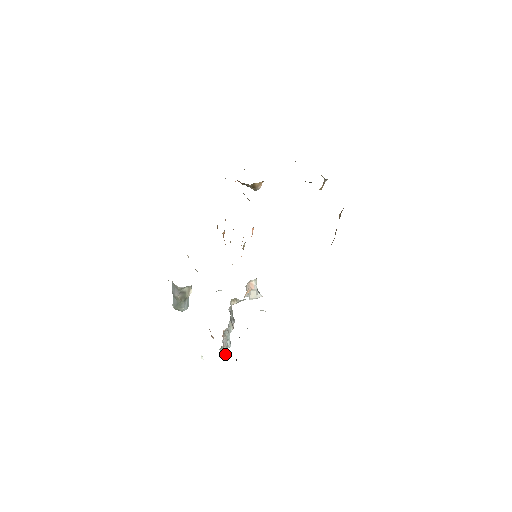
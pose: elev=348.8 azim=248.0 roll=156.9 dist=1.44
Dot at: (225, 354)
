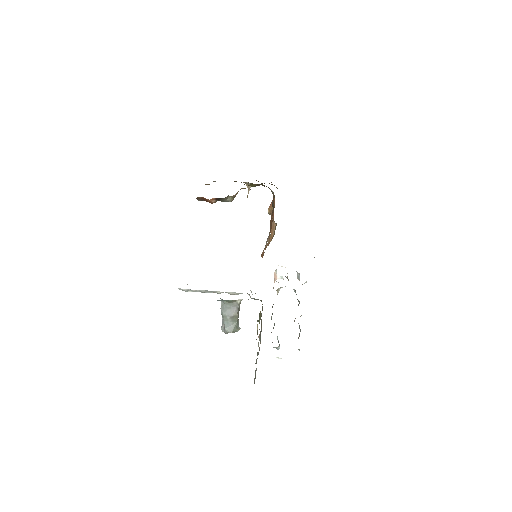
Dot at: occluded
